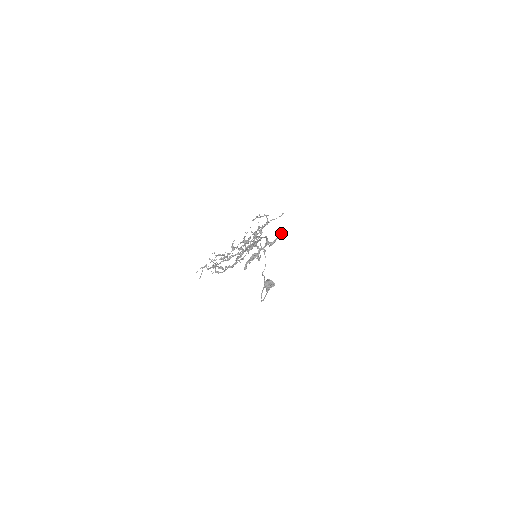
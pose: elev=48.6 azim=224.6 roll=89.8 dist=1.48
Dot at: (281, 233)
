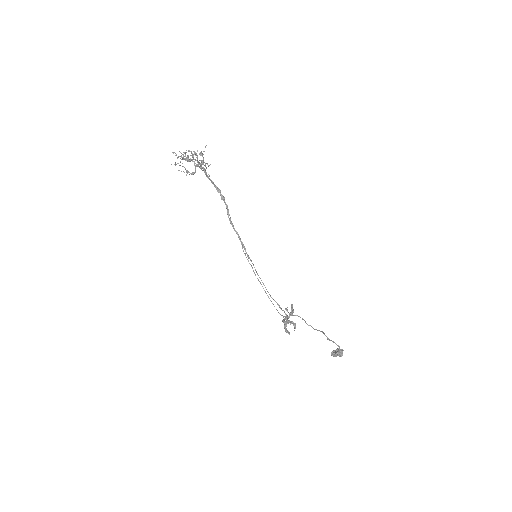
Dot at: (292, 305)
